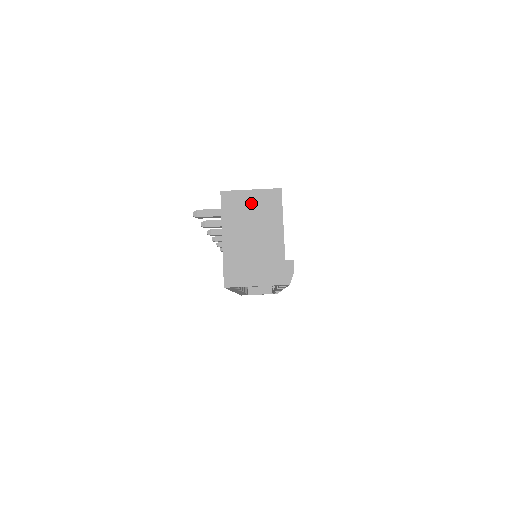
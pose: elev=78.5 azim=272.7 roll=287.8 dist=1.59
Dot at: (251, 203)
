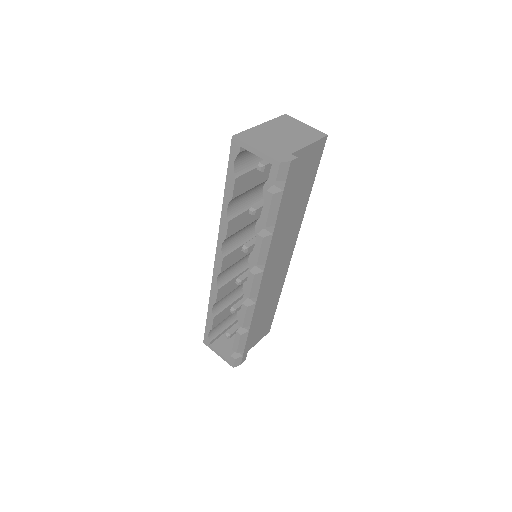
Dot at: (299, 127)
